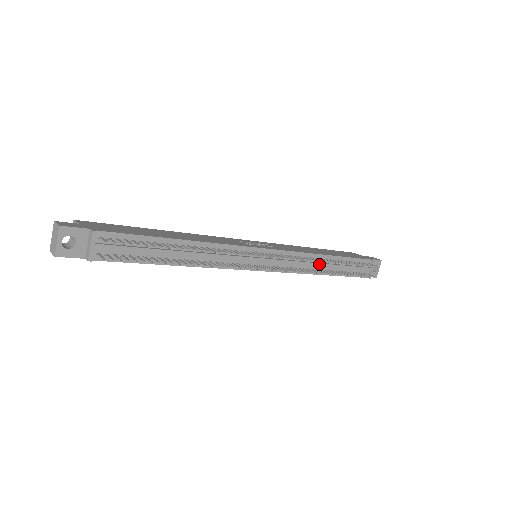
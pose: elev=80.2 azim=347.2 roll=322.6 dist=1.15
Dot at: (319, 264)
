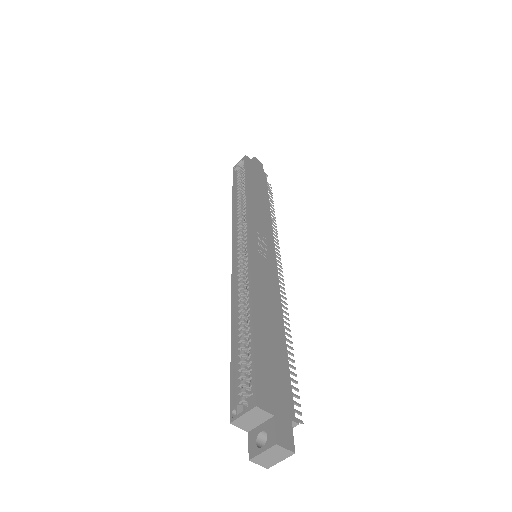
Dot at: occluded
